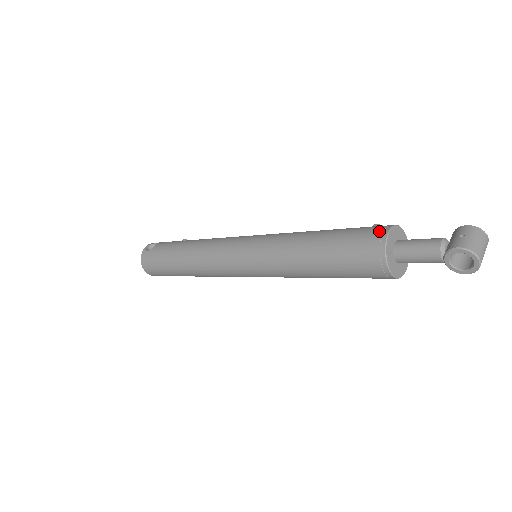
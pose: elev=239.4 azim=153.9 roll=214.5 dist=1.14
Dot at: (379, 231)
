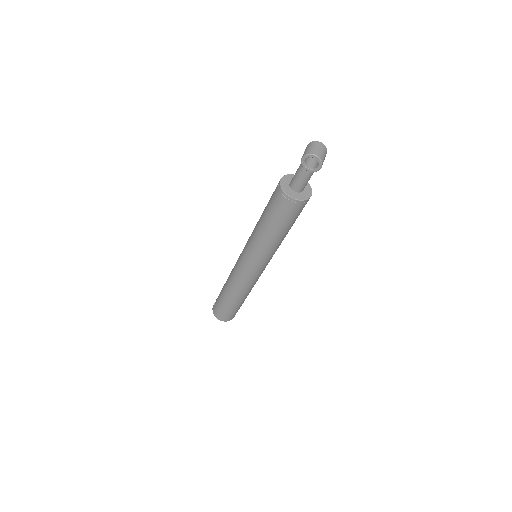
Dot at: (278, 184)
